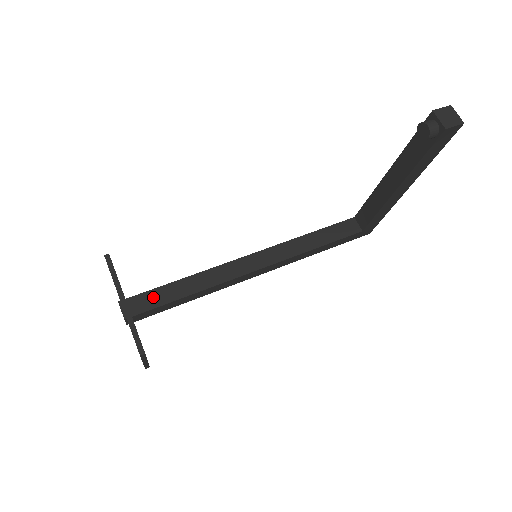
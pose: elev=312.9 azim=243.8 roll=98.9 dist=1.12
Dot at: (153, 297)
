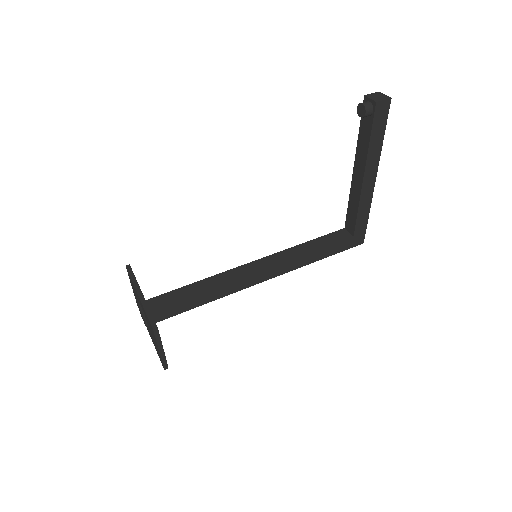
Dot at: (168, 298)
